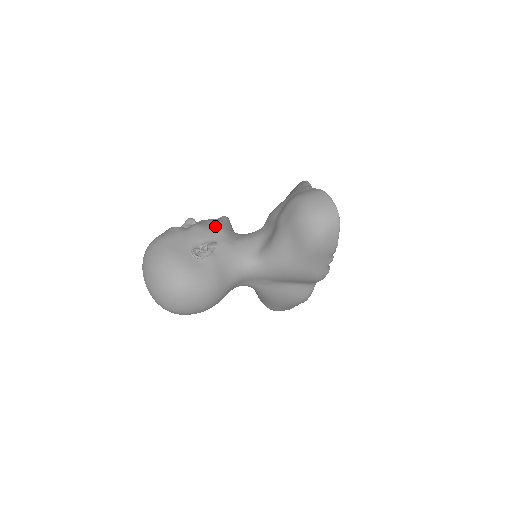
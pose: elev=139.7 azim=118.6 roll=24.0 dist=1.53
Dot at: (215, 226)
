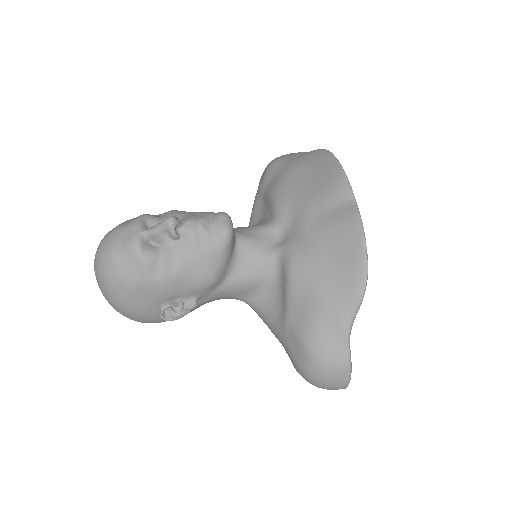
Dot at: (202, 276)
